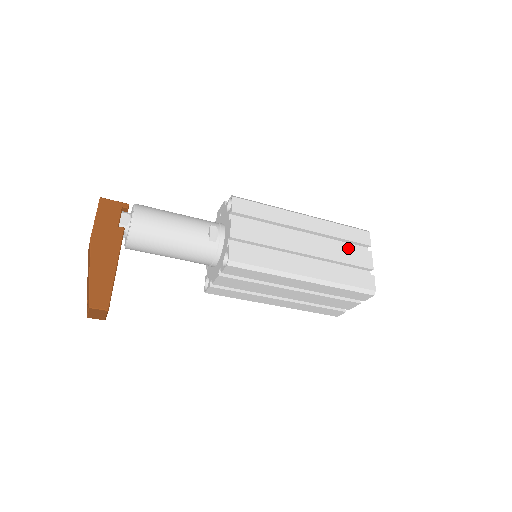
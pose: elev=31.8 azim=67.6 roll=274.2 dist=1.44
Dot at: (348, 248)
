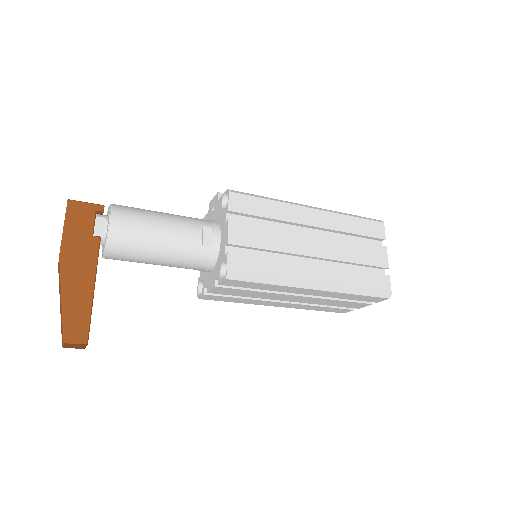
Dot at: (361, 245)
